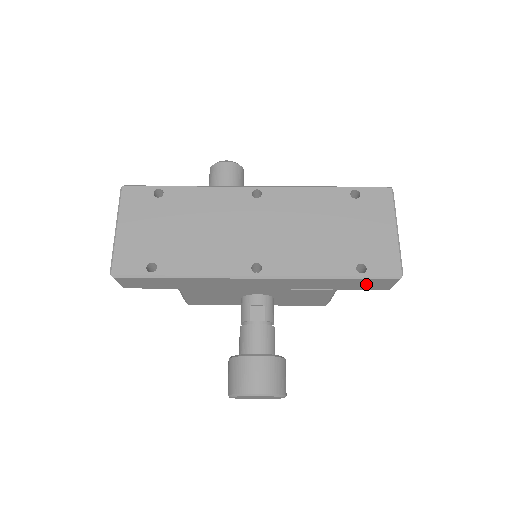
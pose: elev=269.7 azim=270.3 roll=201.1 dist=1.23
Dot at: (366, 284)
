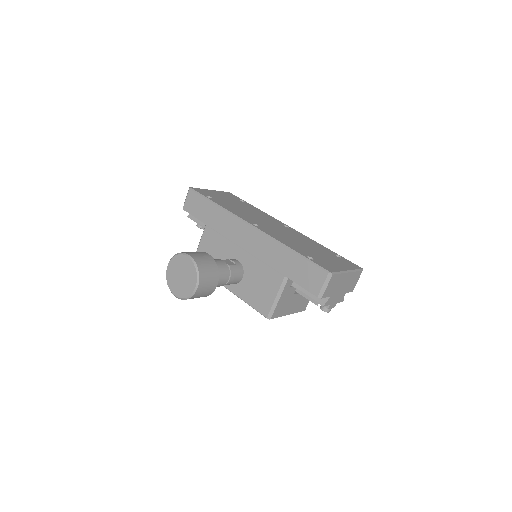
Dot at: (306, 274)
